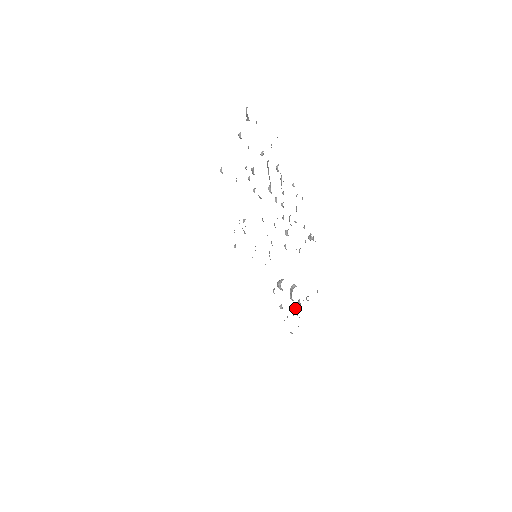
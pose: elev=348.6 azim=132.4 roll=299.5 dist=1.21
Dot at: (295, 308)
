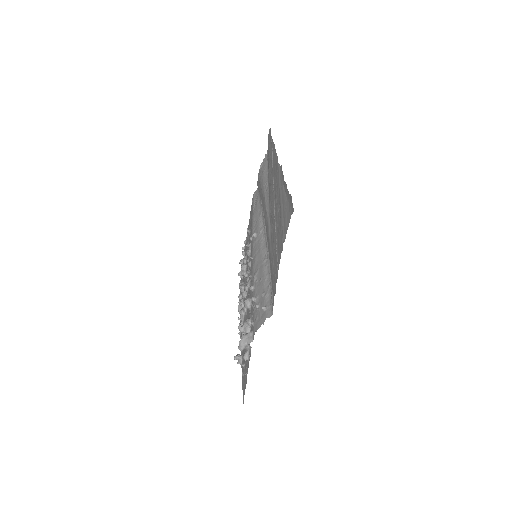
Dot at: (246, 333)
